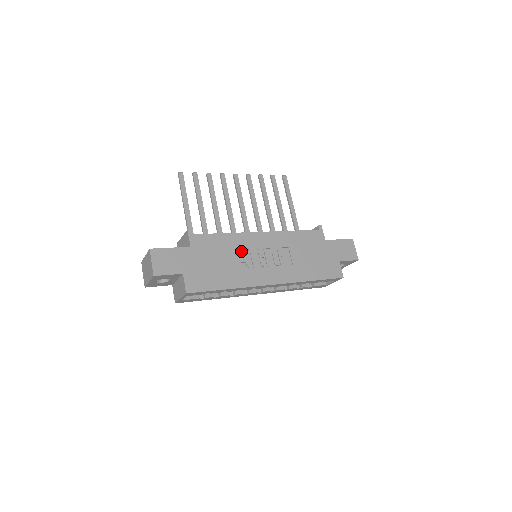
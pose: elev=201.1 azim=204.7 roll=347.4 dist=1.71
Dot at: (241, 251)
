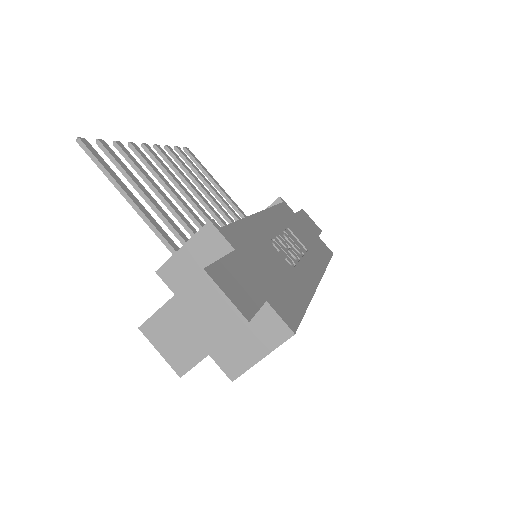
Dot at: (269, 243)
